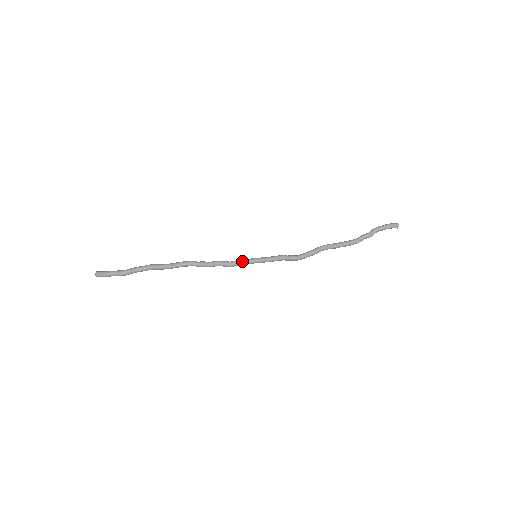
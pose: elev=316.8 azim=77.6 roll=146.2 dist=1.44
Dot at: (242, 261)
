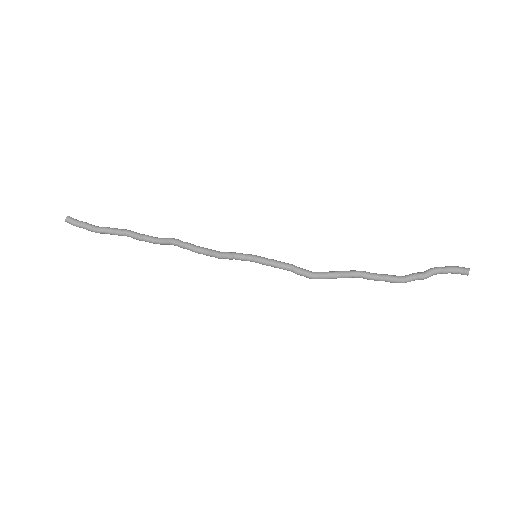
Dot at: (235, 252)
